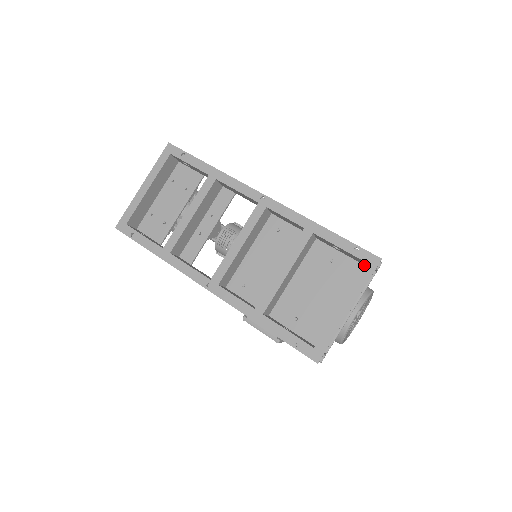
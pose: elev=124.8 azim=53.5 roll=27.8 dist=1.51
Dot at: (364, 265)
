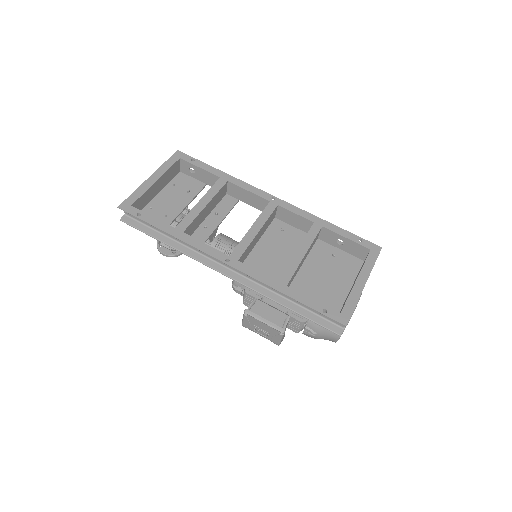
Dot at: (361, 260)
